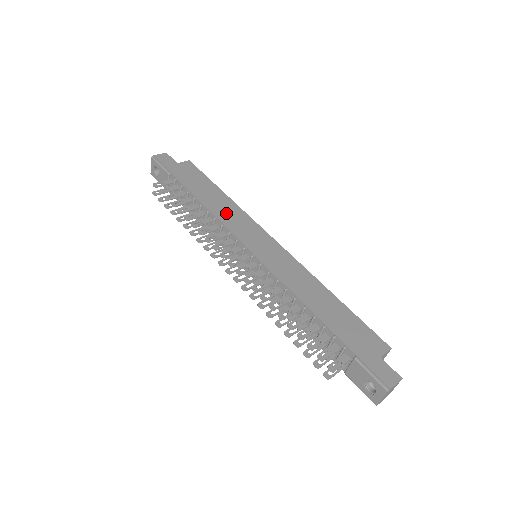
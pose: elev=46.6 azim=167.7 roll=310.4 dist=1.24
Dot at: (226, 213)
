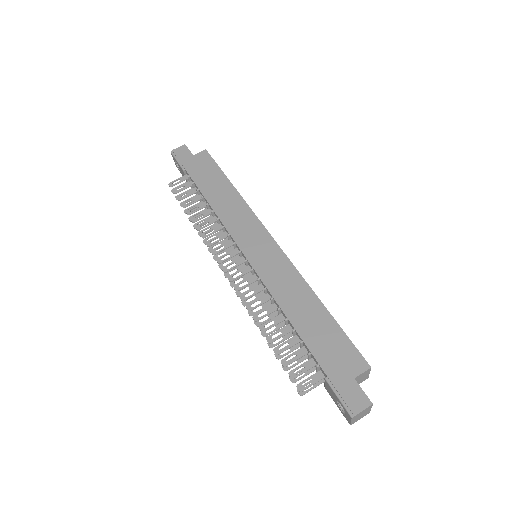
Dot at: (229, 211)
